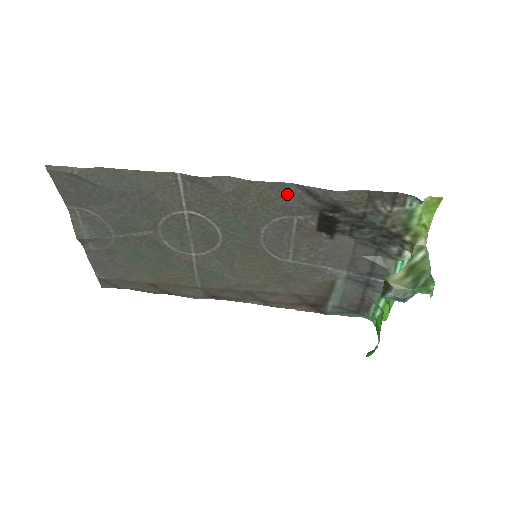
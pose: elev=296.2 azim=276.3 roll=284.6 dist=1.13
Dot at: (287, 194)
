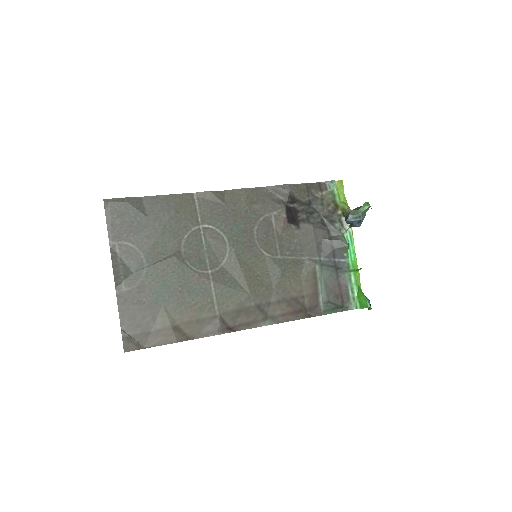
Dot at: (262, 195)
